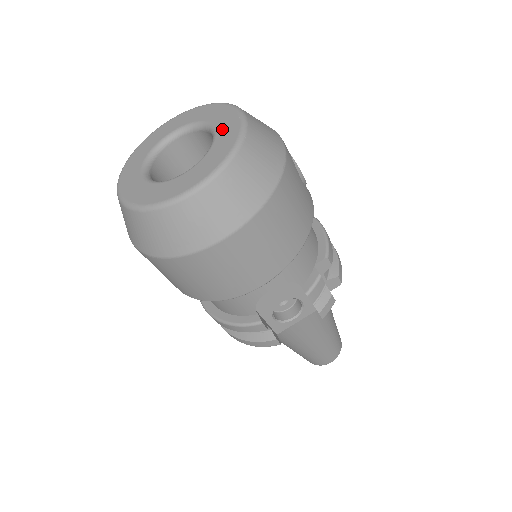
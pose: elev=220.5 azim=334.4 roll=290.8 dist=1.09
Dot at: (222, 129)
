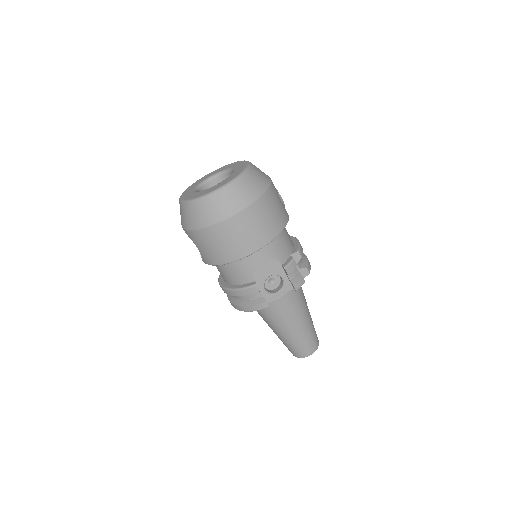
Dot at: (238, 168)
